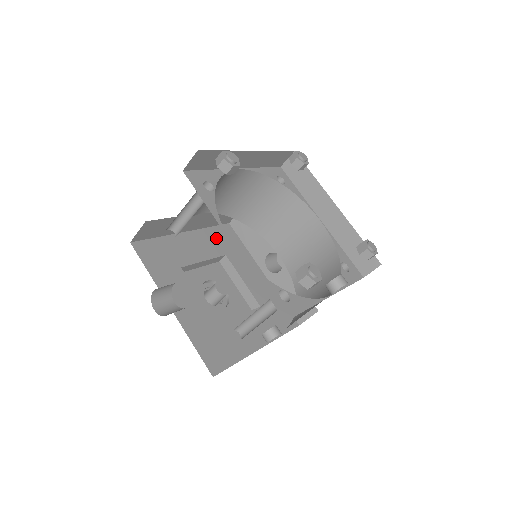
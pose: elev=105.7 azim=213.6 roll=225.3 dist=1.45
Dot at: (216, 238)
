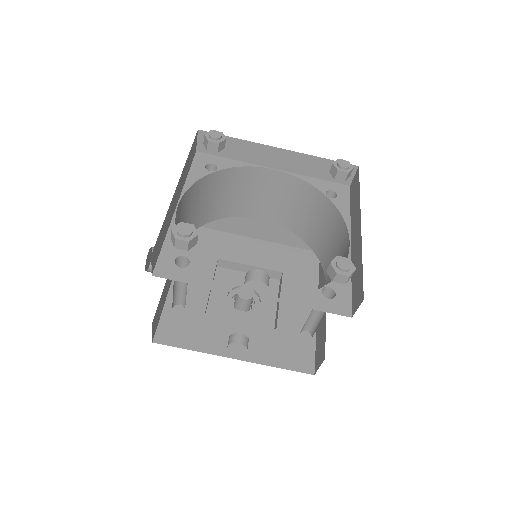
Dot at: (287, 256)
